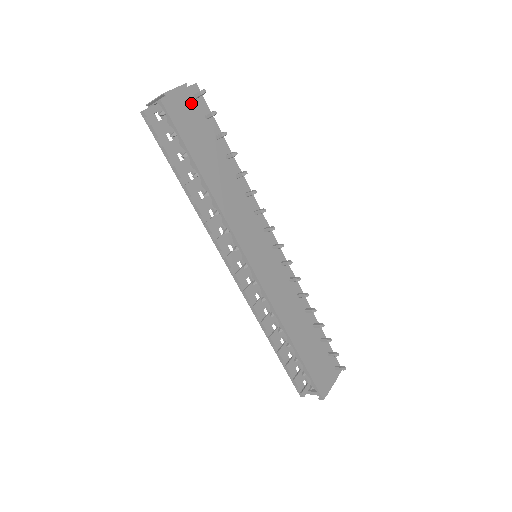
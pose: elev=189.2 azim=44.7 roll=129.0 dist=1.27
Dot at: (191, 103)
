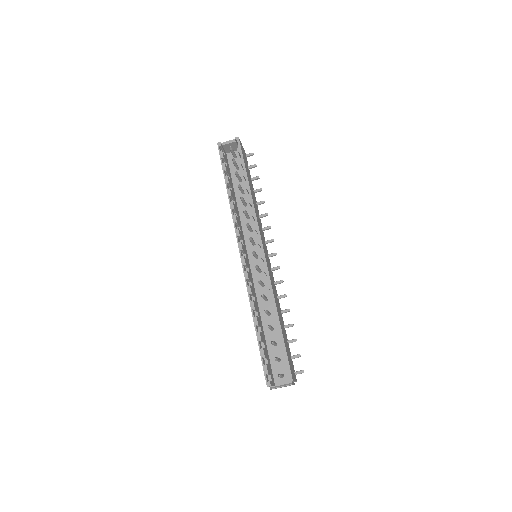
Dot at: occluded
